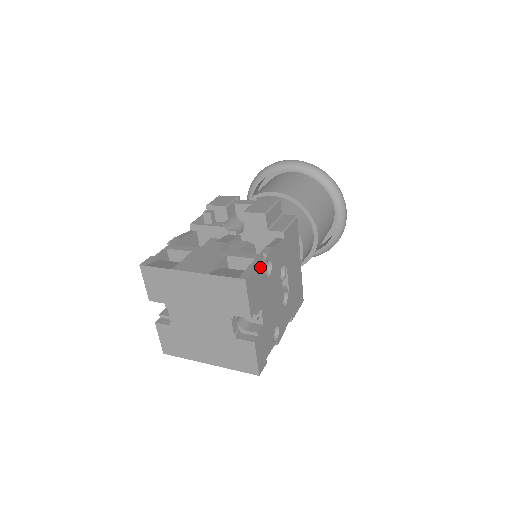
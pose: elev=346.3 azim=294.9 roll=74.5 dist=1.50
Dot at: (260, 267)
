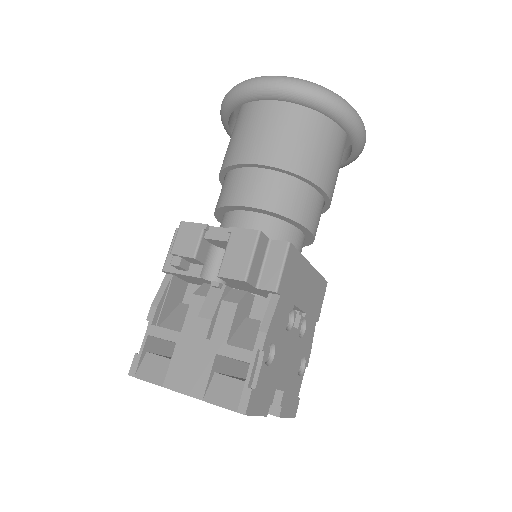
Dot at: (259, 373)
